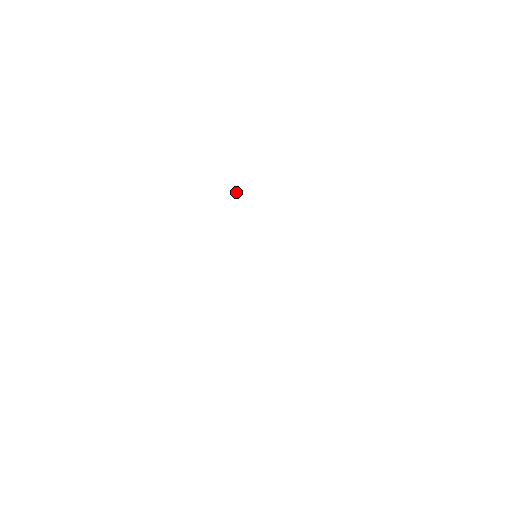
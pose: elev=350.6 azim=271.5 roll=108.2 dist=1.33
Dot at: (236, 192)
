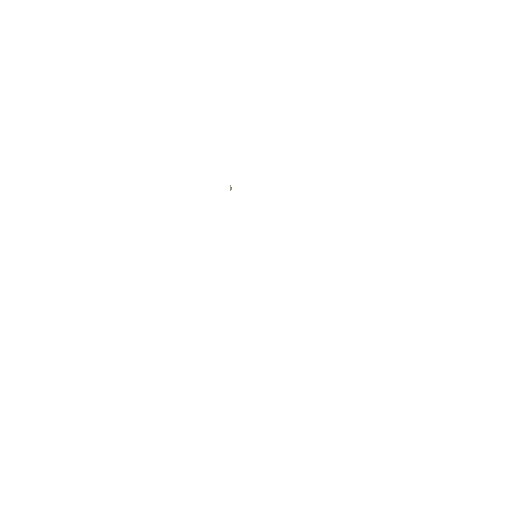
Dot at: (230, 186)
